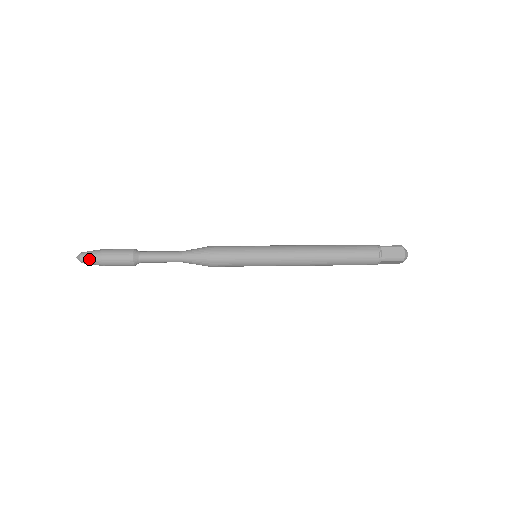
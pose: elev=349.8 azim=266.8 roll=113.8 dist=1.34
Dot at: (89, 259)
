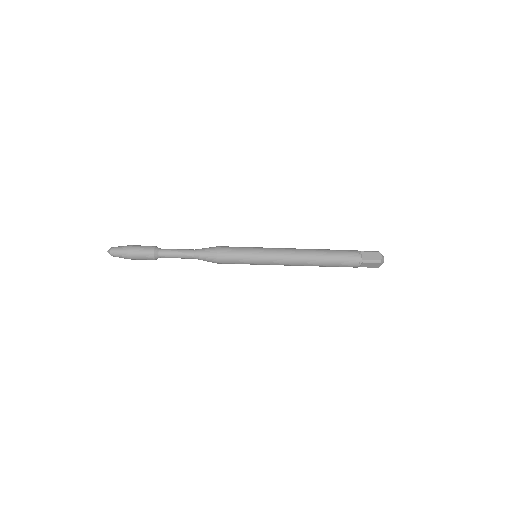
Dot at: (118, 251)
